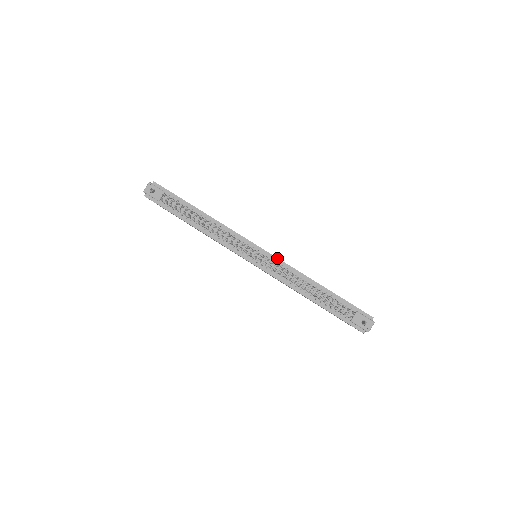
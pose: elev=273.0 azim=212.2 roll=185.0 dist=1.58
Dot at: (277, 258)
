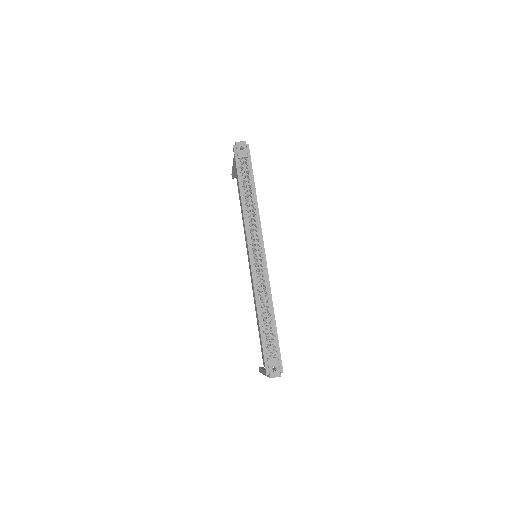
Dot at: occluded
